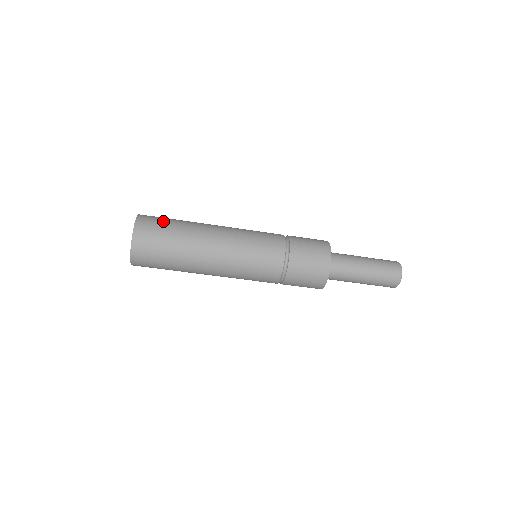
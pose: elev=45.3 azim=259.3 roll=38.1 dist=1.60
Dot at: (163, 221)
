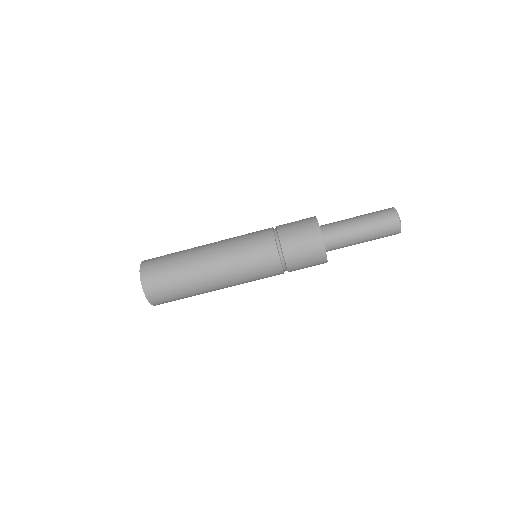
Dot at: (163, 257)
